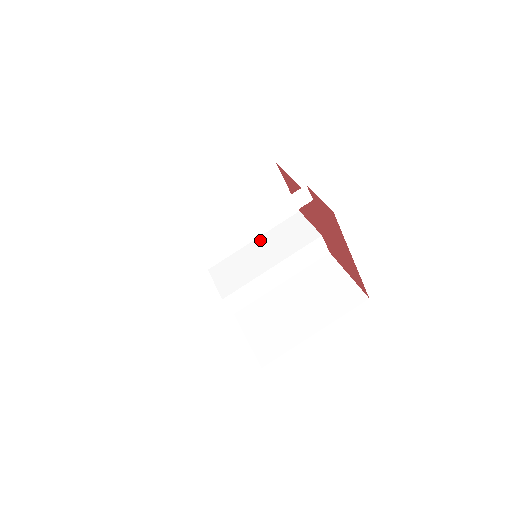
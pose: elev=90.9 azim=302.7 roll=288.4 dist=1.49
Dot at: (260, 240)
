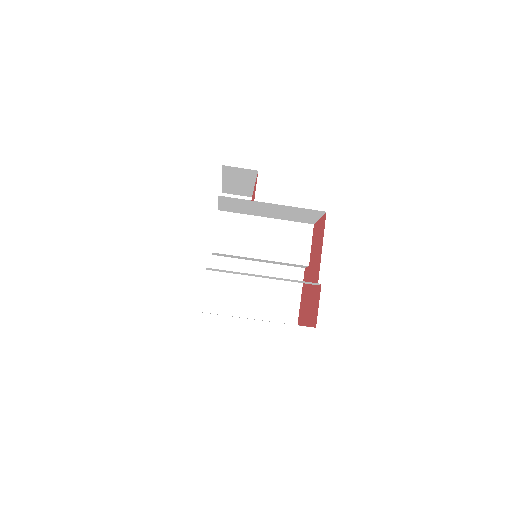
Dot at: (270, 223)
